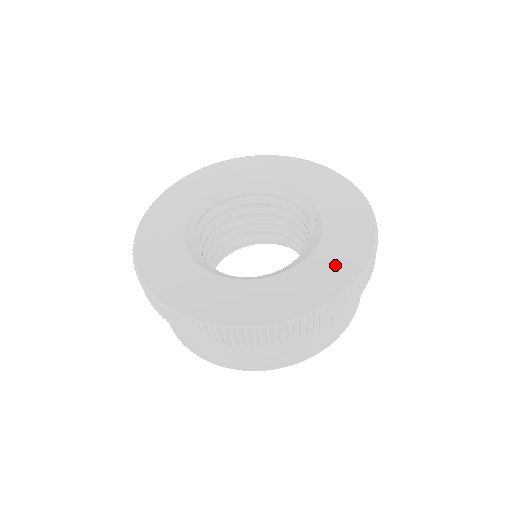
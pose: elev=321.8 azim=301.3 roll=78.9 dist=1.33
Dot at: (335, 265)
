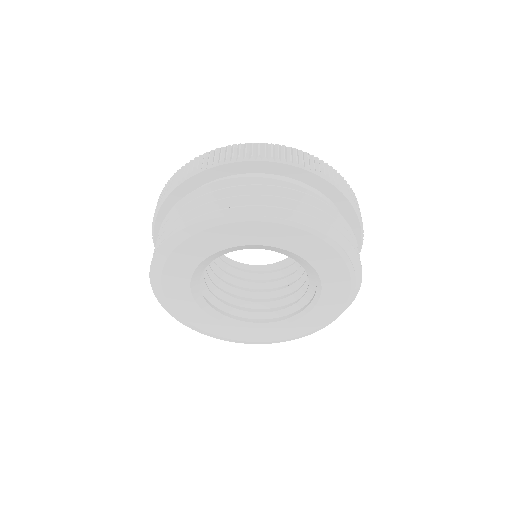
Dot at: occluded
